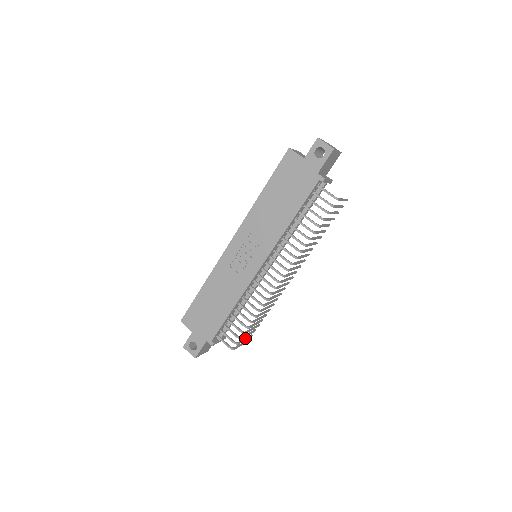
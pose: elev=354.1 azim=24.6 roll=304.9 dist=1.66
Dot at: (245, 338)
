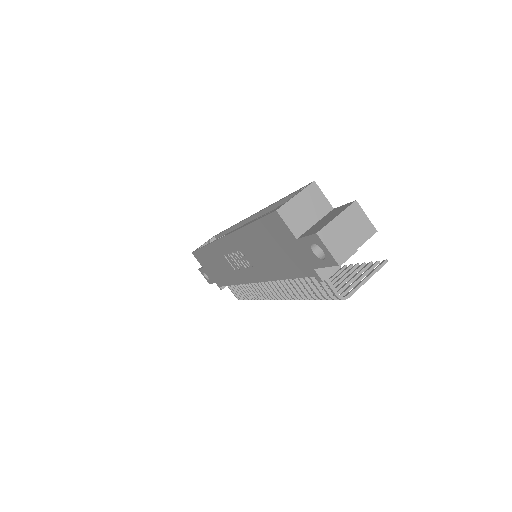
Dot at: occluded
